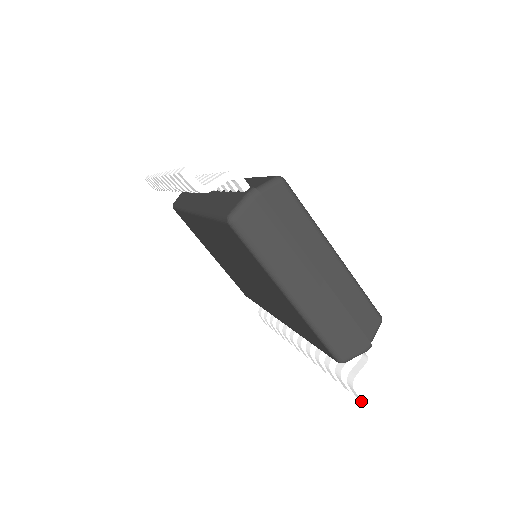
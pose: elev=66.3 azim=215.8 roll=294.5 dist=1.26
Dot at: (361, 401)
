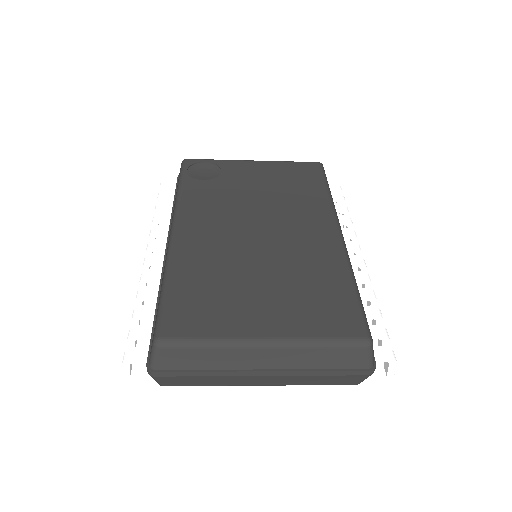
Dot at: (412, 381)
